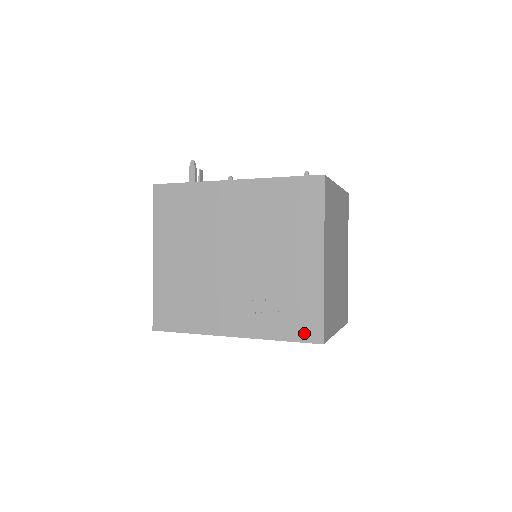
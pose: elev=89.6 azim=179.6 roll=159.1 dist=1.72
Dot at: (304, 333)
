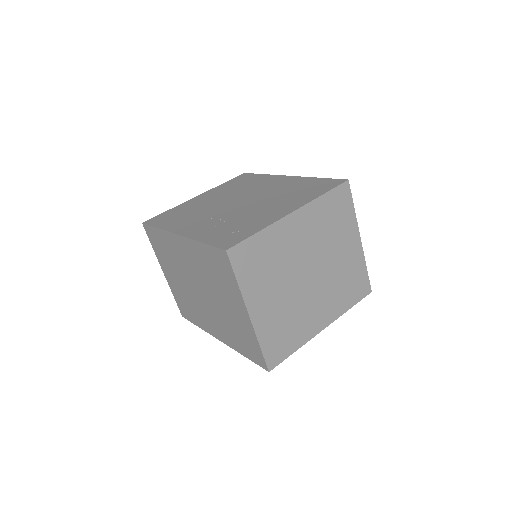
Dot at: (223, 242)
